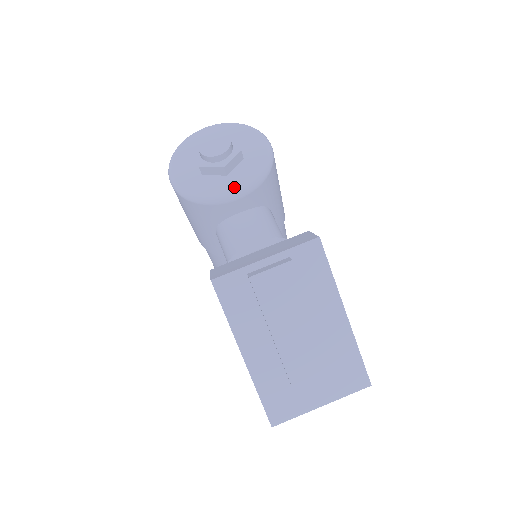
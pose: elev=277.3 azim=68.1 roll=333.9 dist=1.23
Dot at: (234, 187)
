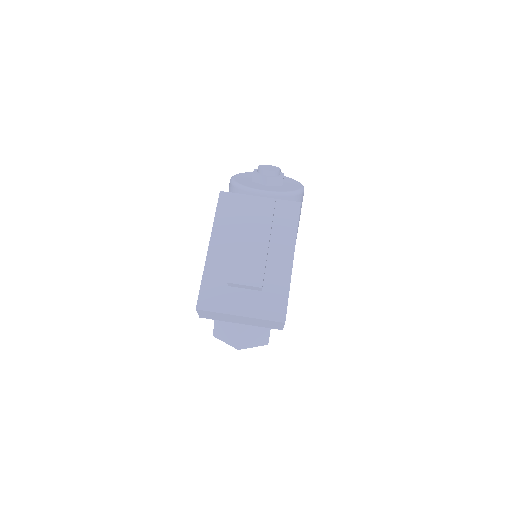
Dot at: (267, 189)
